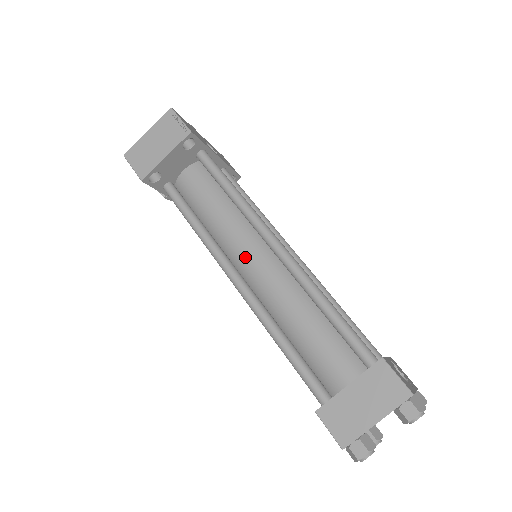
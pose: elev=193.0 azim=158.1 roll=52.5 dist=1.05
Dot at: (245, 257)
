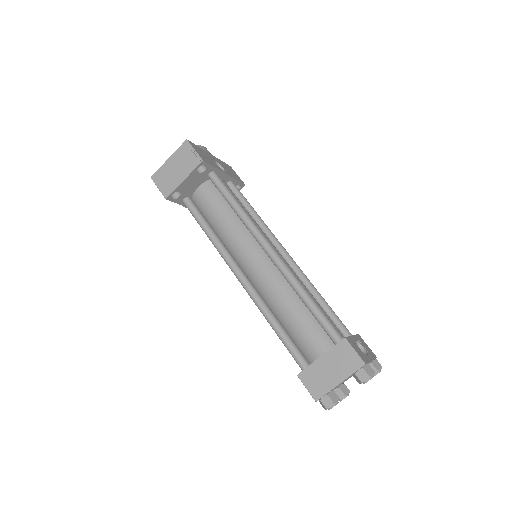
Dot at: (247, 259)
